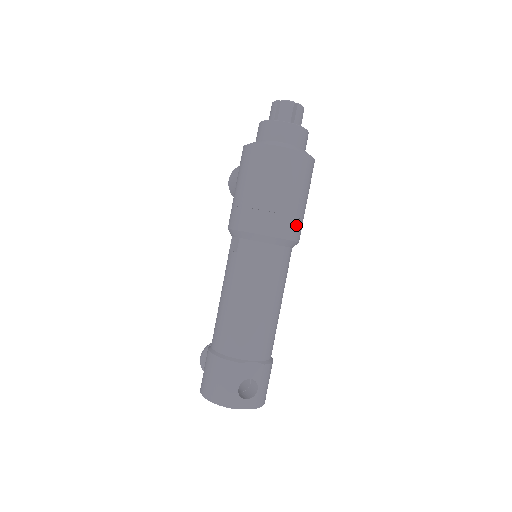
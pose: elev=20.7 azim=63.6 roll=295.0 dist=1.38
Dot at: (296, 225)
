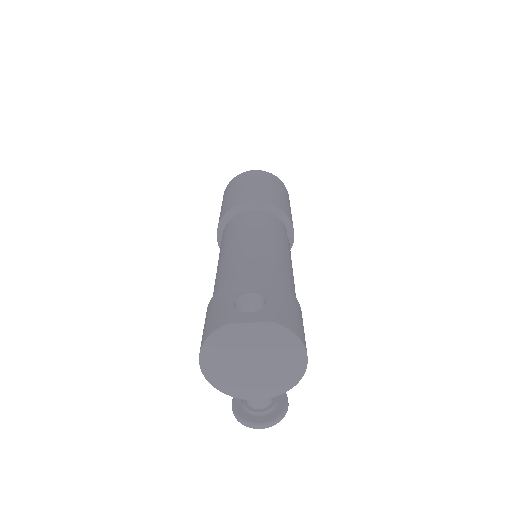
Dot at: (271, 198)
